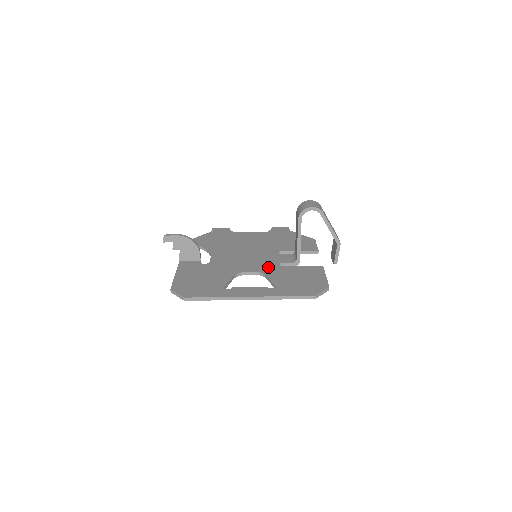
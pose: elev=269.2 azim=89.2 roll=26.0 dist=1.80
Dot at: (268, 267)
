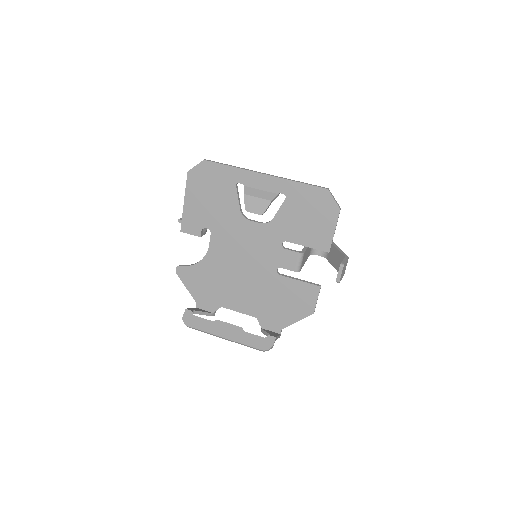
Dot at: (273, 235)
